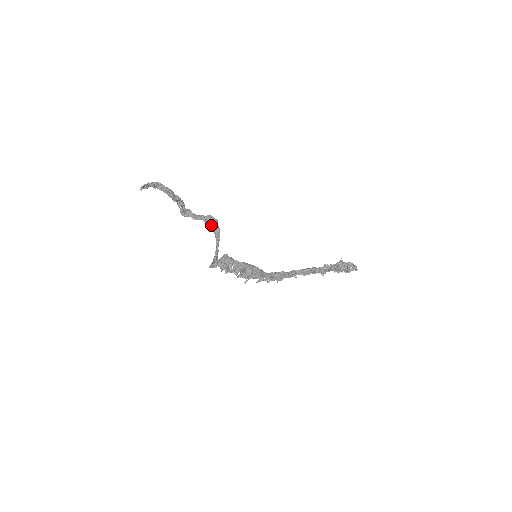
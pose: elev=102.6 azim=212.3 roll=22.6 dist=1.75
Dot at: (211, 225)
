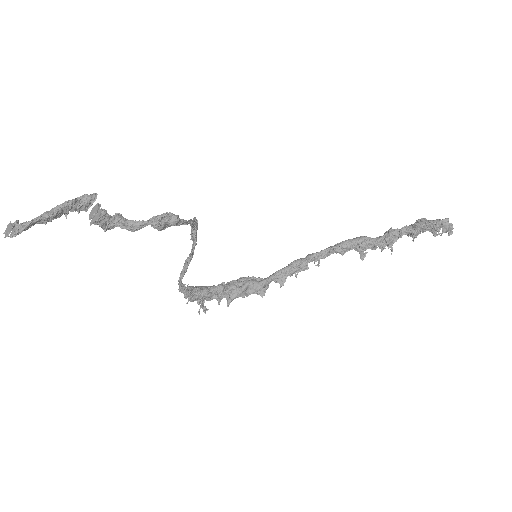
Dot at: (168, 226)
